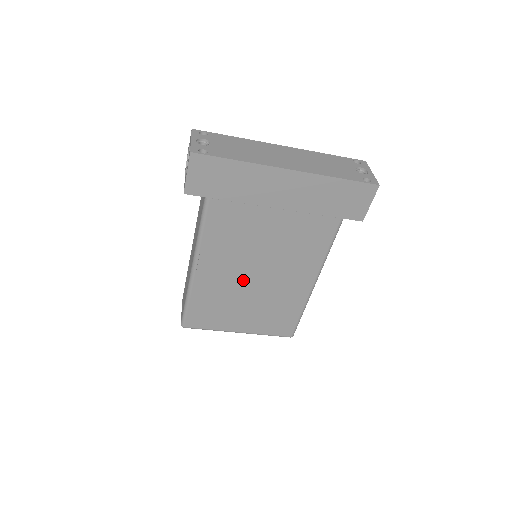
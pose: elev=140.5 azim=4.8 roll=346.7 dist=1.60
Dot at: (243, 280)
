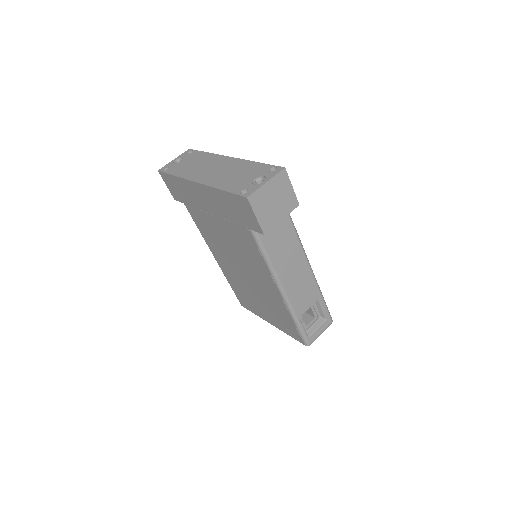
Dot at: (241, 275)
